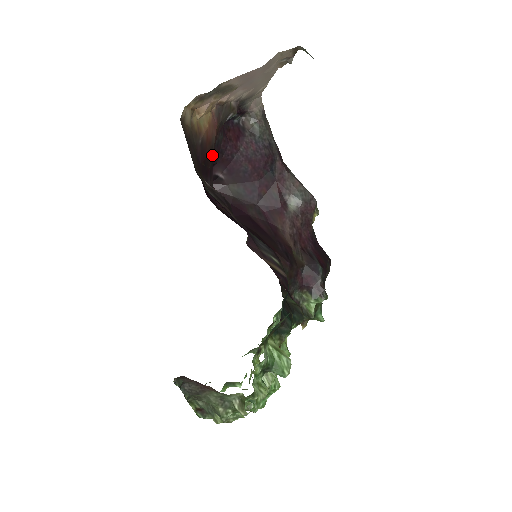
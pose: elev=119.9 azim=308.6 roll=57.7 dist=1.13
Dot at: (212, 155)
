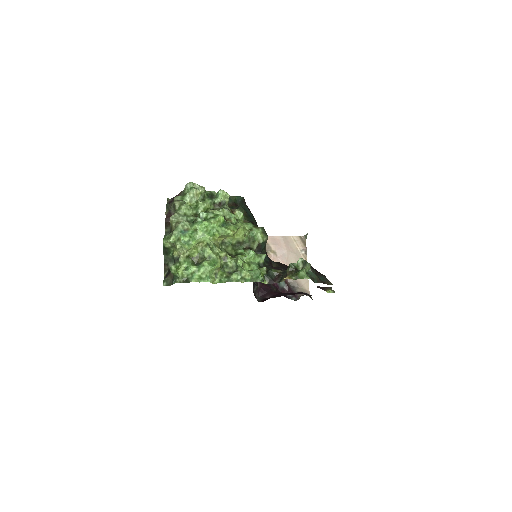
Dot at: occluded
